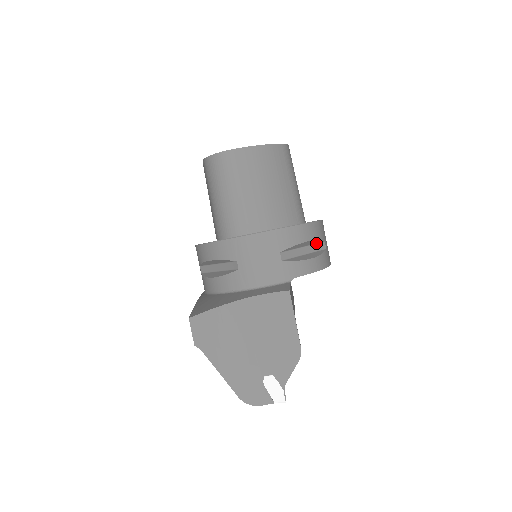
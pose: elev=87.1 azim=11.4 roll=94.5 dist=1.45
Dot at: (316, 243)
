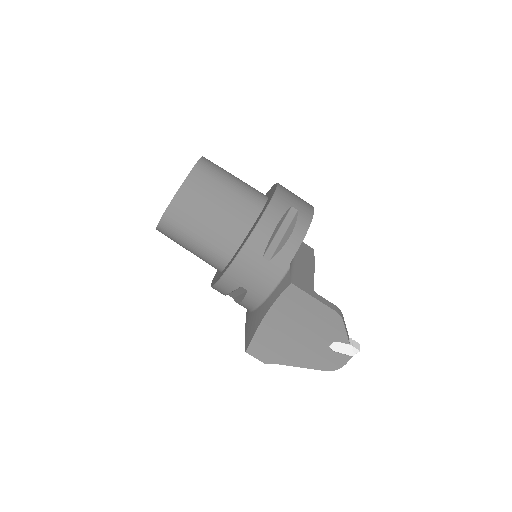
Dot at: (285, 216)
